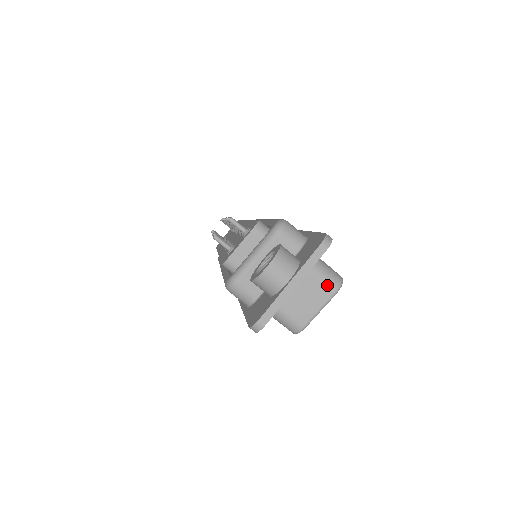
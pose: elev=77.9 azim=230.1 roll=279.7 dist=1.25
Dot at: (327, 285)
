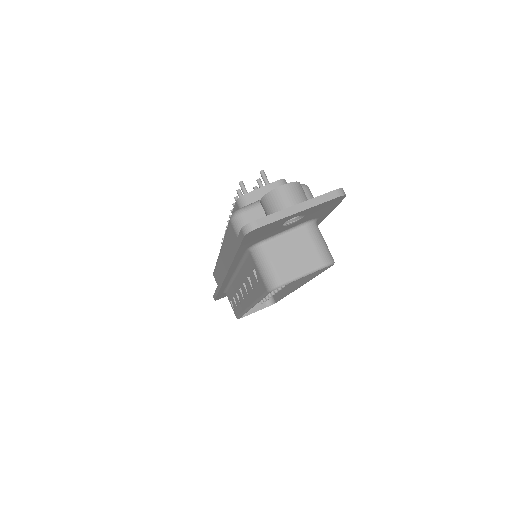
Dot at: (320, 255)
